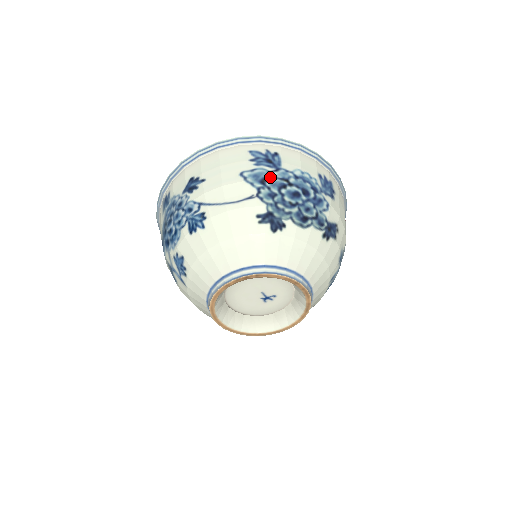
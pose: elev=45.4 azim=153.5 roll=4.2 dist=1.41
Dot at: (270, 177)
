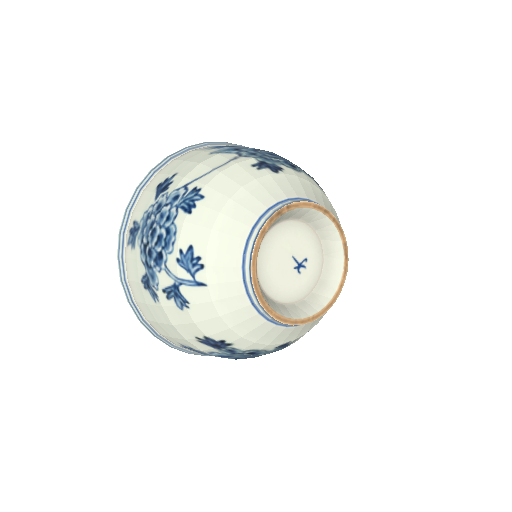
Dot at: (240, 148)
